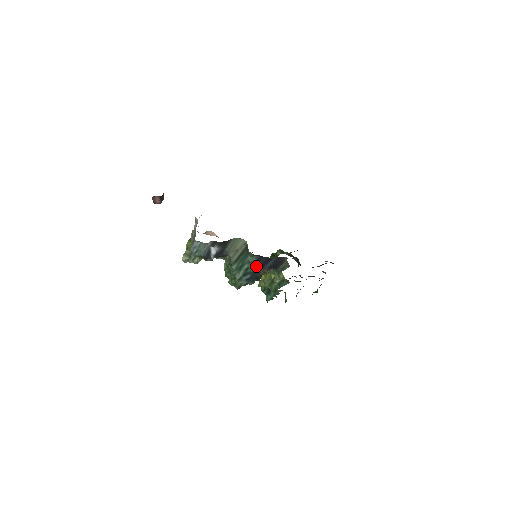
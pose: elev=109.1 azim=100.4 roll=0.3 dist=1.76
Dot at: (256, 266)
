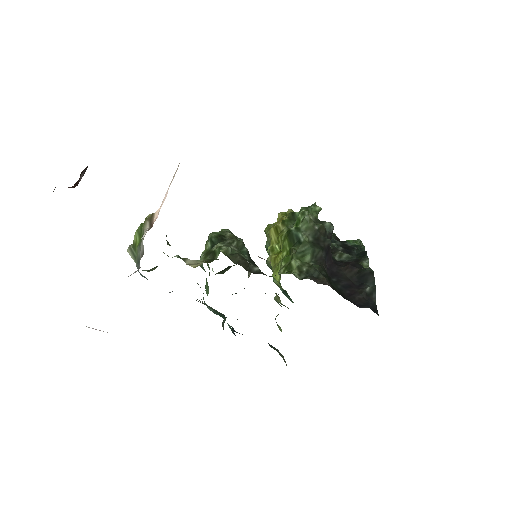
Dot at: occluded
